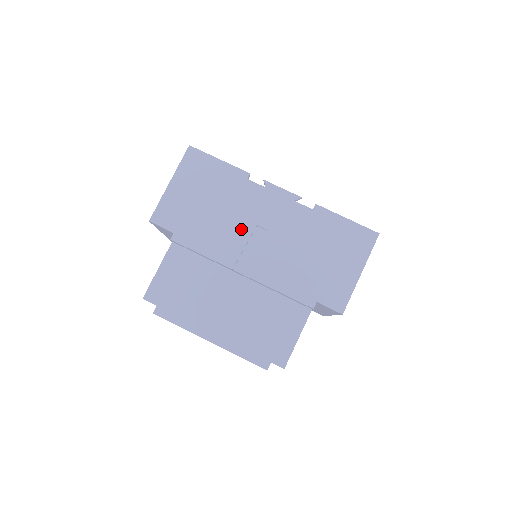
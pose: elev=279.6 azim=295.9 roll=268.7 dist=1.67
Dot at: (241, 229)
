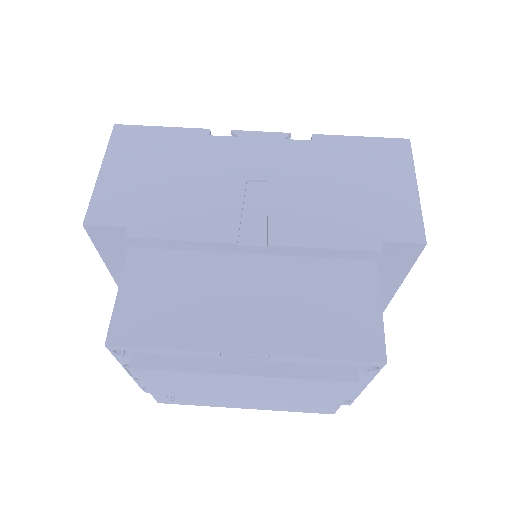
Dot at: (226, 191)
